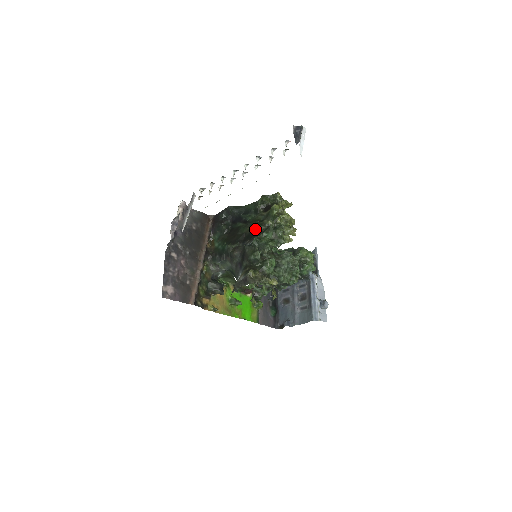
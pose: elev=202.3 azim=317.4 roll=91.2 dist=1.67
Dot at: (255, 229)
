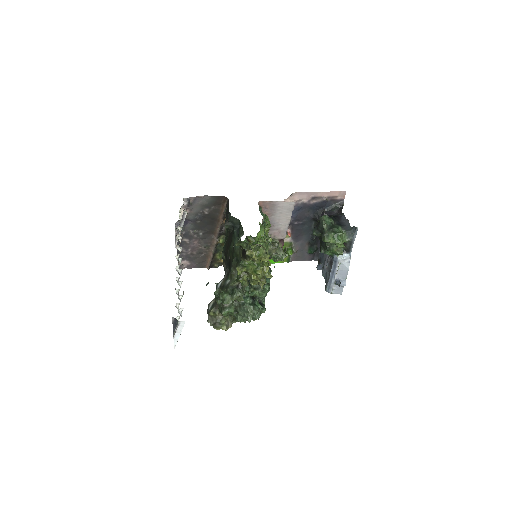
Dot at: (231, 267)
